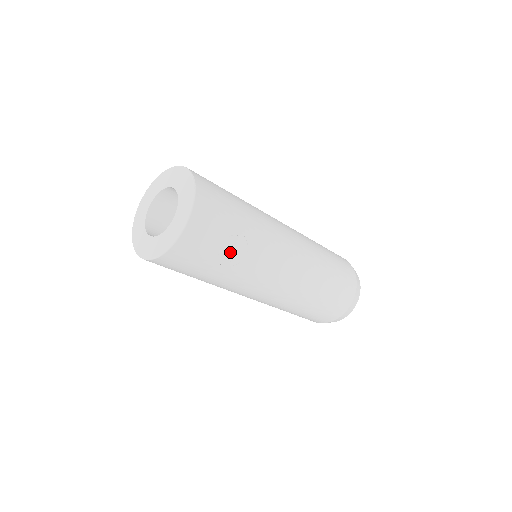
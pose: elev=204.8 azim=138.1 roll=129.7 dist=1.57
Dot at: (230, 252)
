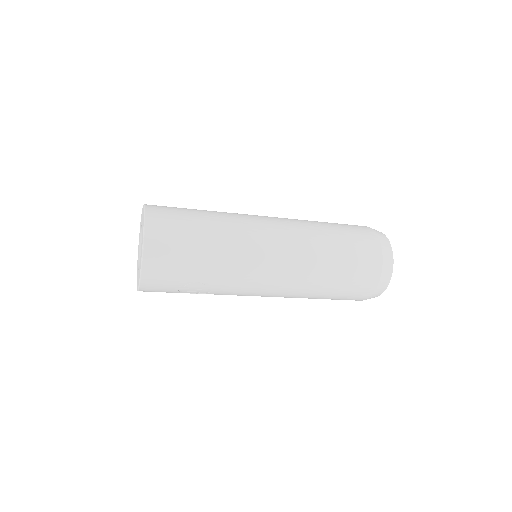
Dot at: (194, 290)
